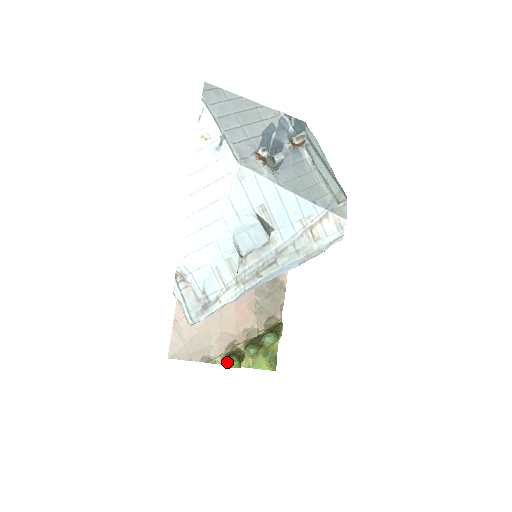
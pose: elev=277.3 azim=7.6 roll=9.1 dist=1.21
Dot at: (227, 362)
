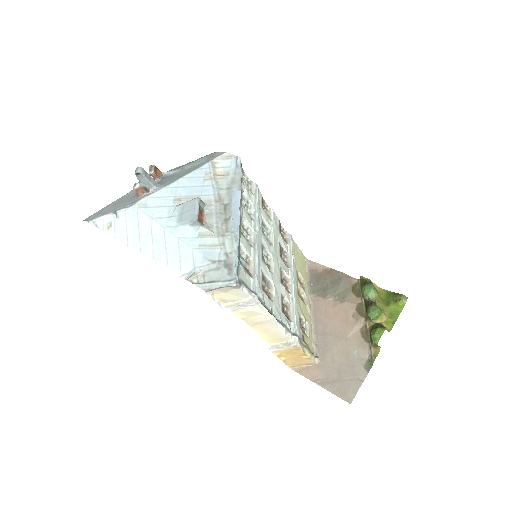
Dot at: (374, 339)
